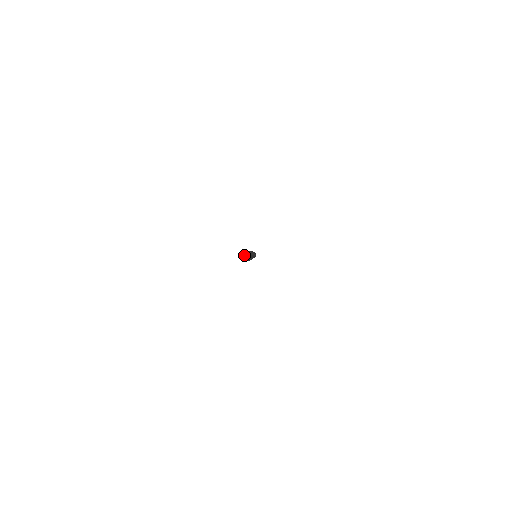
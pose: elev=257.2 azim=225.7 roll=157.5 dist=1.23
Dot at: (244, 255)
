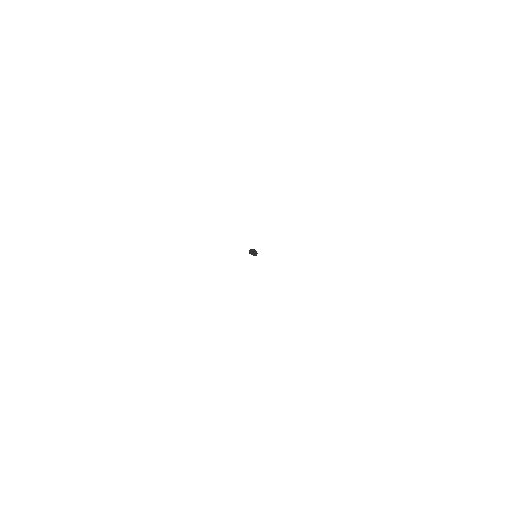
Dot at: (252, 249)
